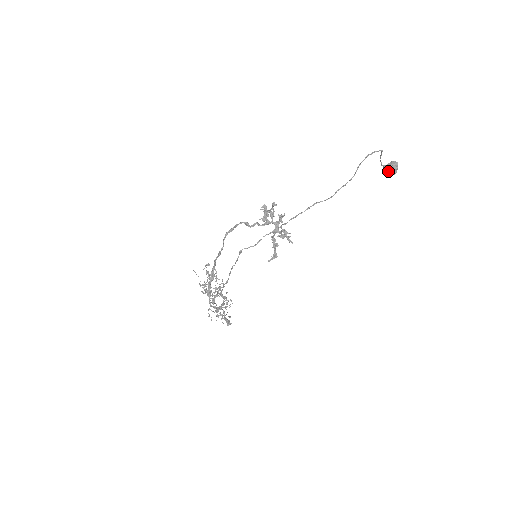
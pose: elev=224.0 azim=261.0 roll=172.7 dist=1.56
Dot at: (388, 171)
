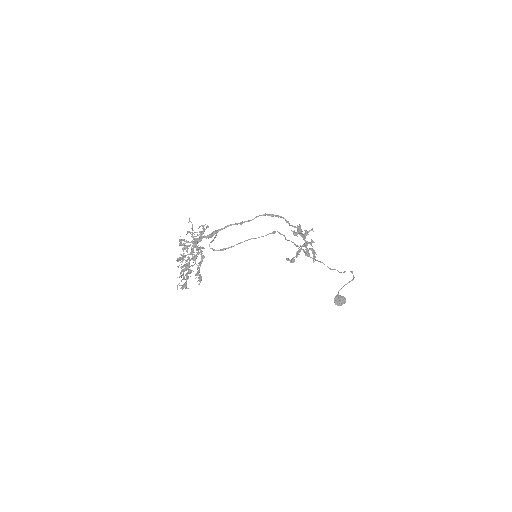
Dot at: (340, 299)
